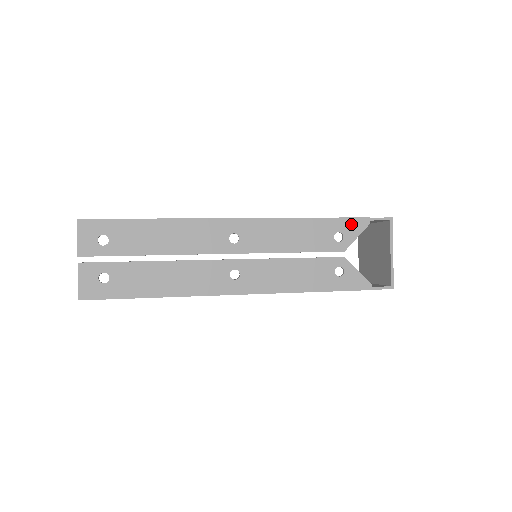
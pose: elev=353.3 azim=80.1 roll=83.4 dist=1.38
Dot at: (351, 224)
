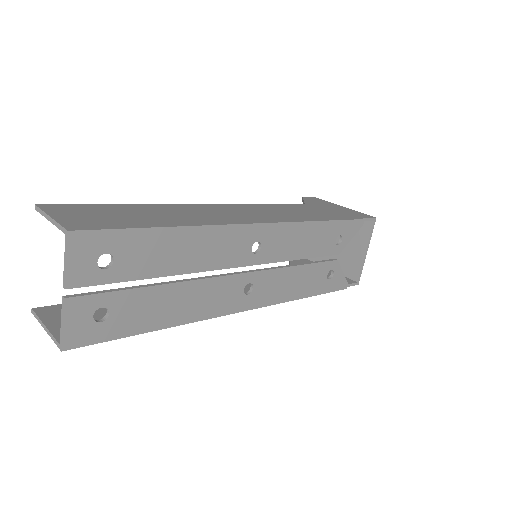
Dot at: (351, 226)
